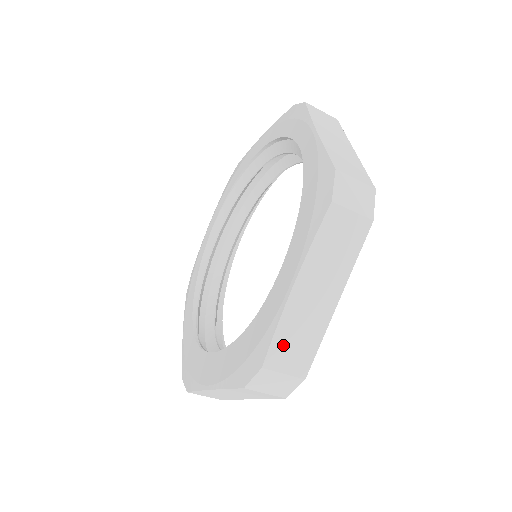
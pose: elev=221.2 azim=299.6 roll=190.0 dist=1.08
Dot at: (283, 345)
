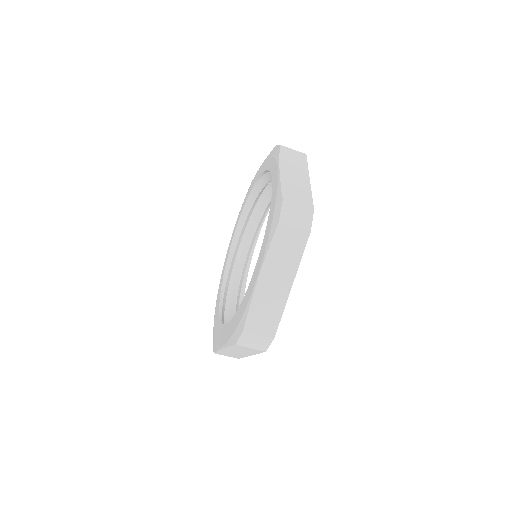
Dot at: (256, 316)
